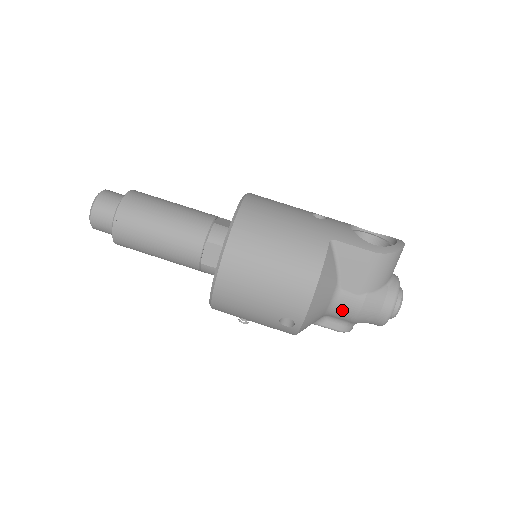
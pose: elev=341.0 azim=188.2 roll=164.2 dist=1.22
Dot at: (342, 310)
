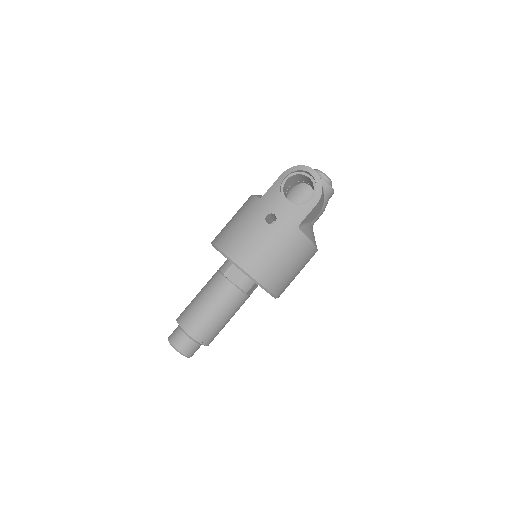
Dot at: occluded
